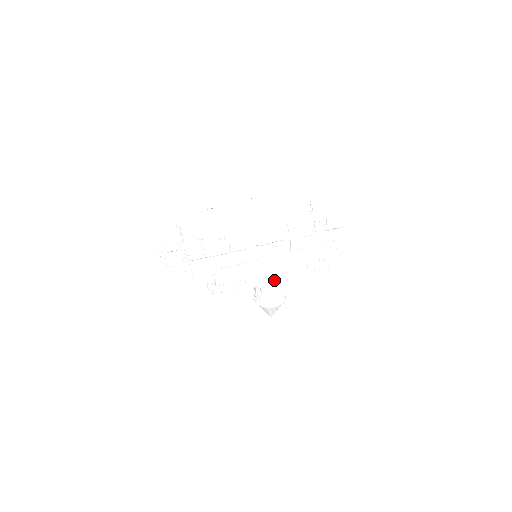
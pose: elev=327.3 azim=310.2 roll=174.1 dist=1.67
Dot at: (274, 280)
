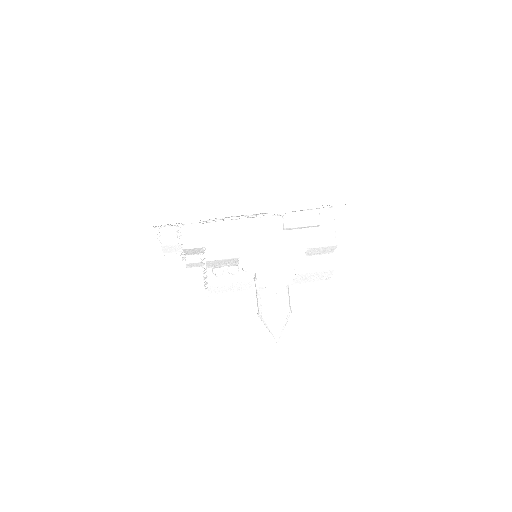
Dot at: (270, 266)
